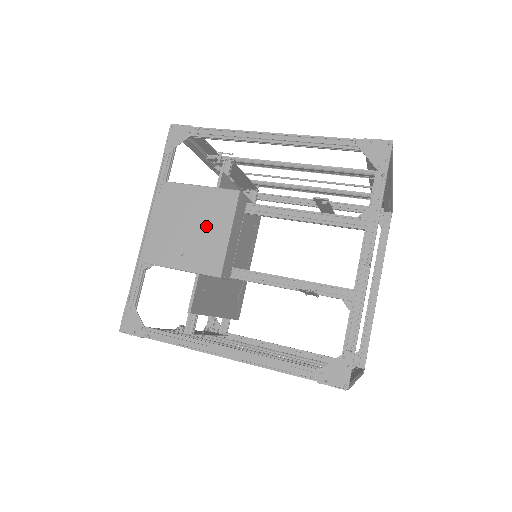
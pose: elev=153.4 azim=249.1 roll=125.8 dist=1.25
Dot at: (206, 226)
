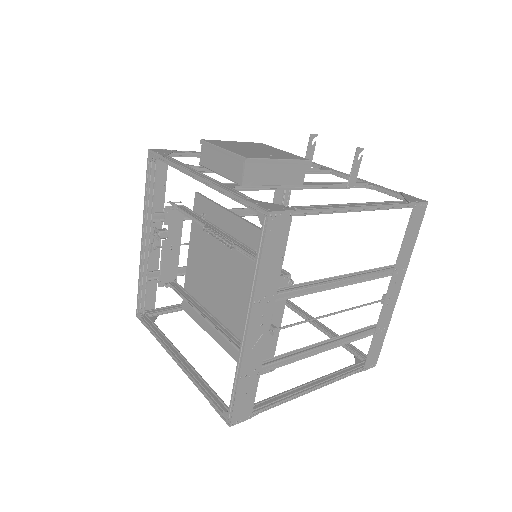
Dot at: (265, 149)
